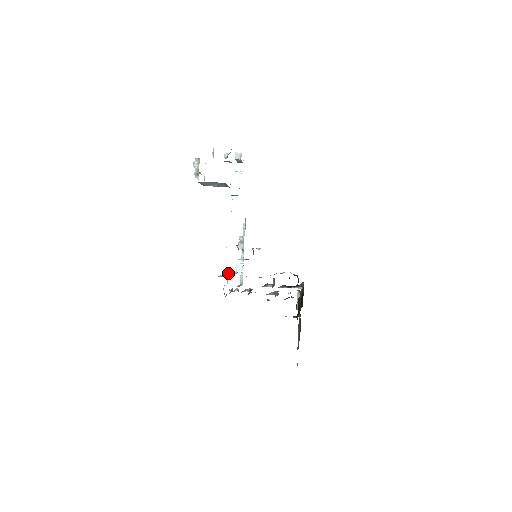
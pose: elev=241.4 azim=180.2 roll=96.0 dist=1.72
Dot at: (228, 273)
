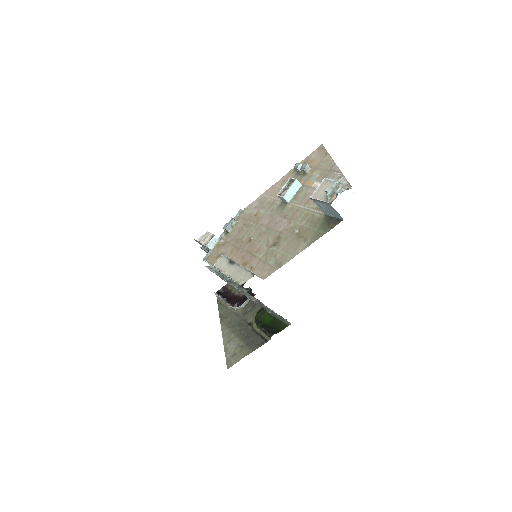
Dot at: (229, 258)
